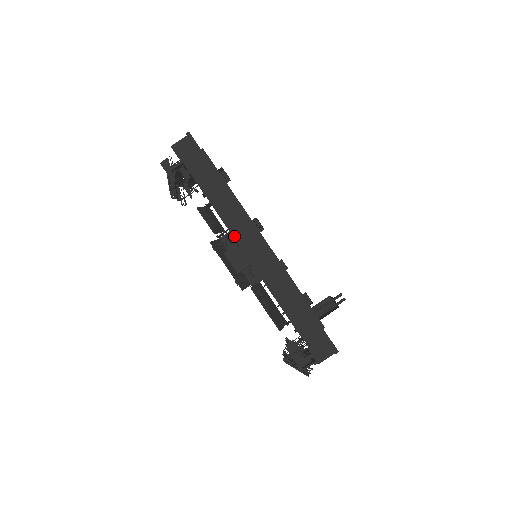
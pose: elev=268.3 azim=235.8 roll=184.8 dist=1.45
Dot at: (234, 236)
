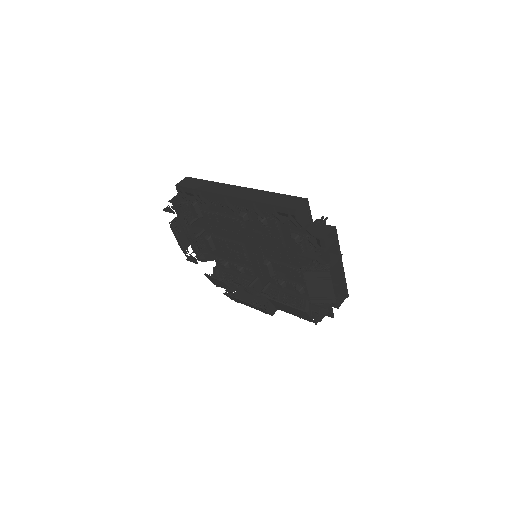
Dot at: (220, 194)
